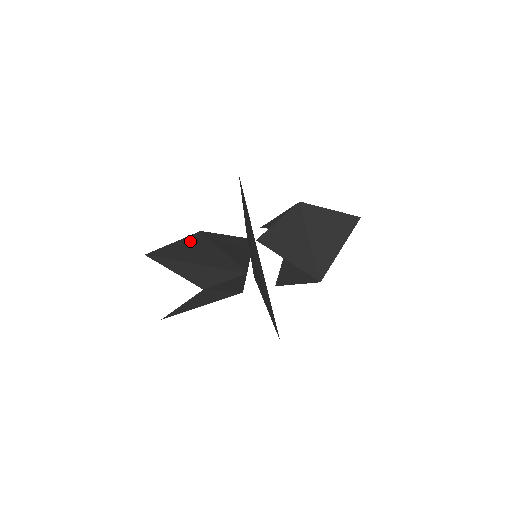
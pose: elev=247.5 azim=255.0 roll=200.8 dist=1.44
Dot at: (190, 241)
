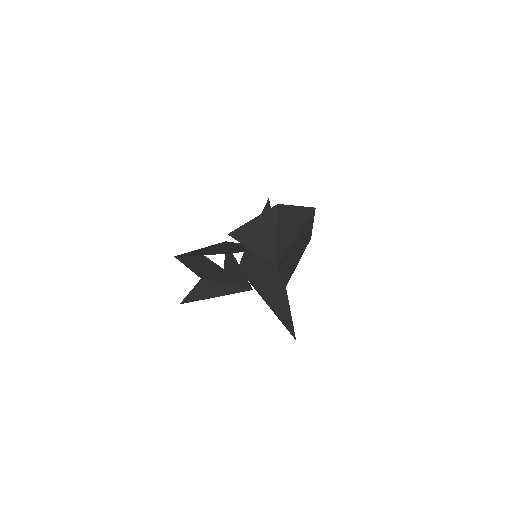
Dot at: occluded
